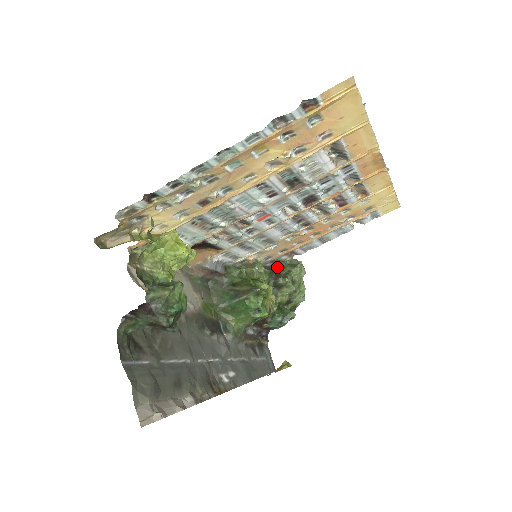
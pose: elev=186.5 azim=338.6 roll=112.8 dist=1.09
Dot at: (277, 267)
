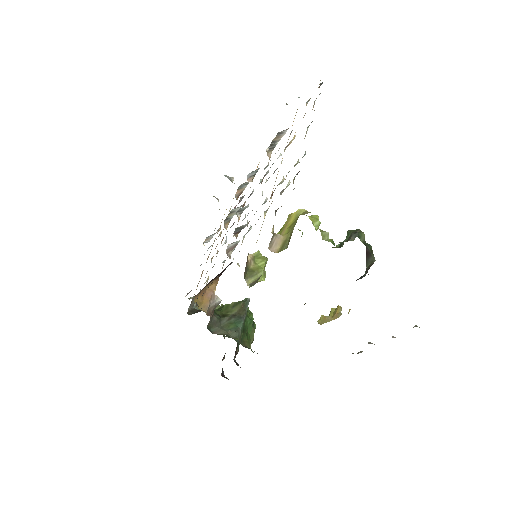
Dot at: occluded
